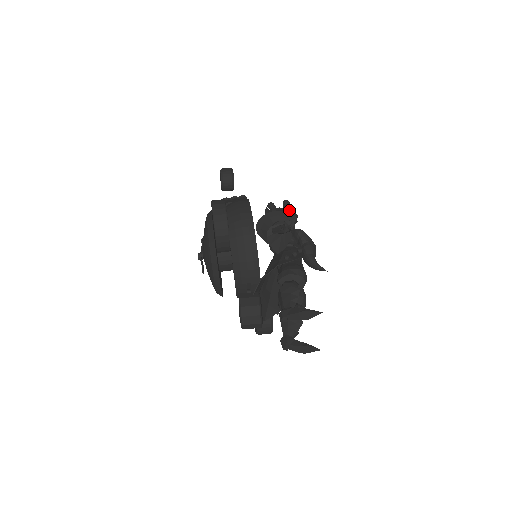
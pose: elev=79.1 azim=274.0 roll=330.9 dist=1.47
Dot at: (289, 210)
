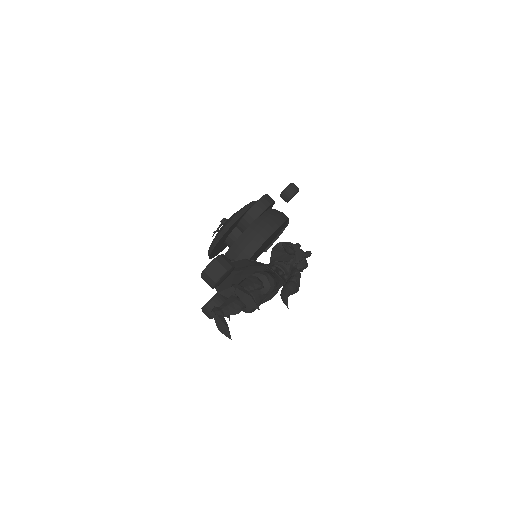
Dot at: occluded
